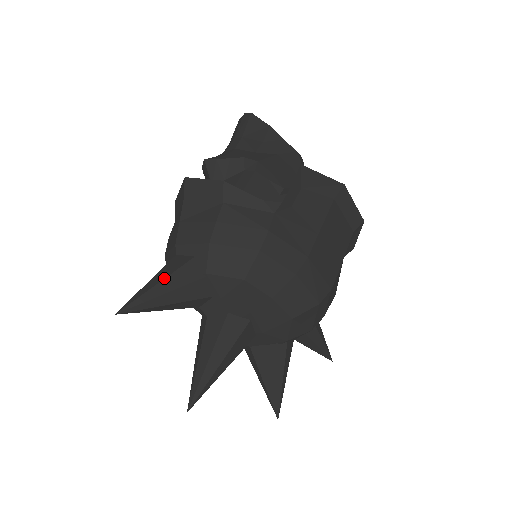
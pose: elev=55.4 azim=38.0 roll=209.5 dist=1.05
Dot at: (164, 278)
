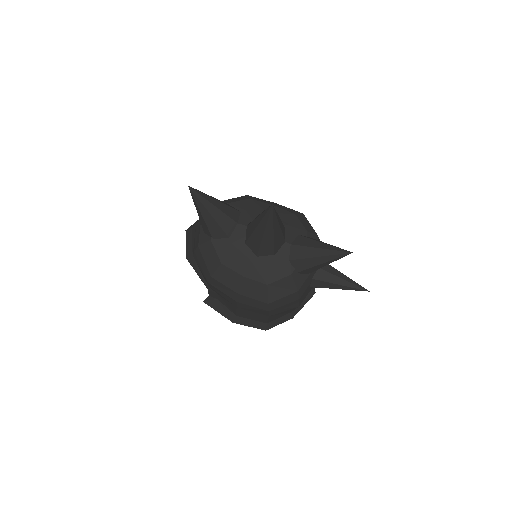
Dot at: occluded
